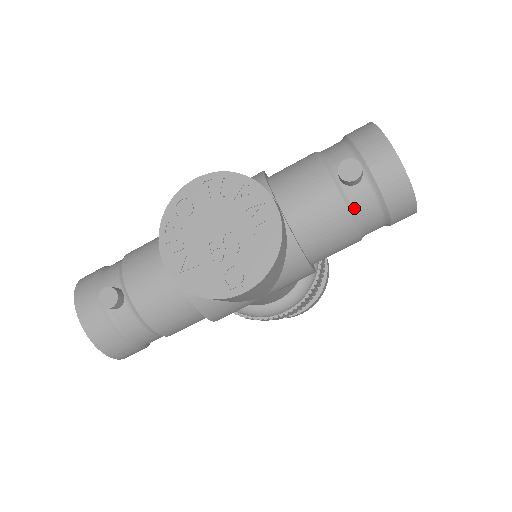
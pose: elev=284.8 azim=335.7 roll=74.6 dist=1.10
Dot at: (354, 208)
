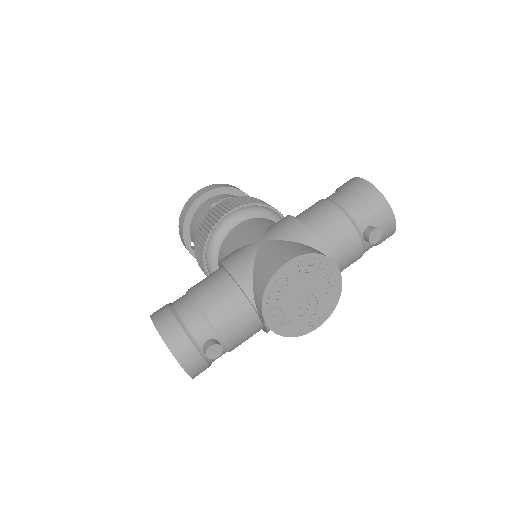
Dot at: (365, 251)
